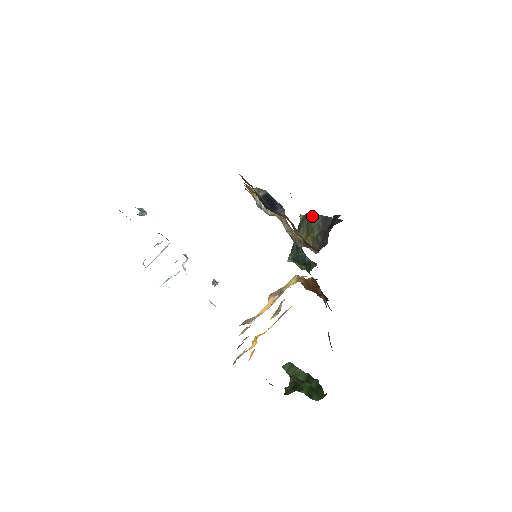
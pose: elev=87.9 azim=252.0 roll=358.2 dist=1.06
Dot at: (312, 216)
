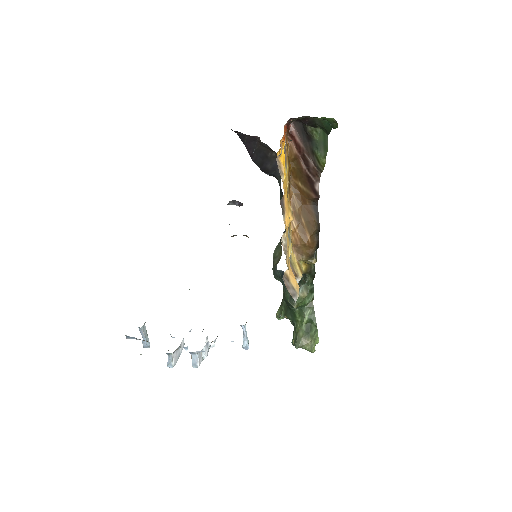
Dot at: (275, 250)
